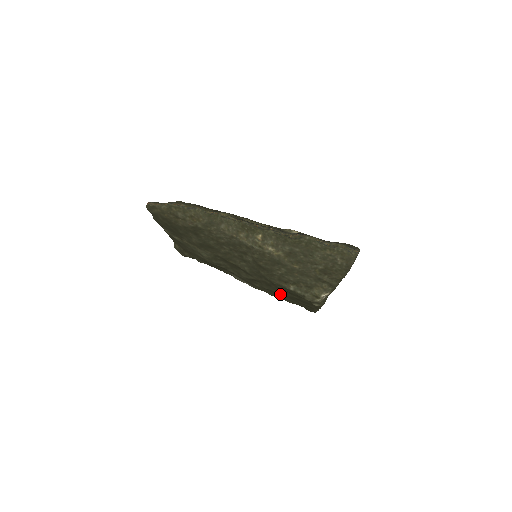
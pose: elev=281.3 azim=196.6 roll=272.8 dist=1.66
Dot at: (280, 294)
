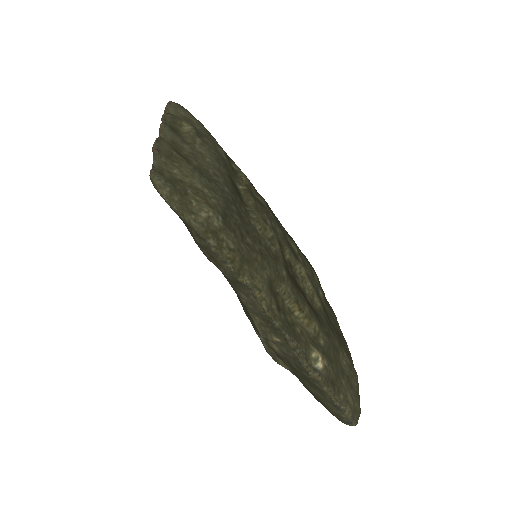
Dot at: occluded
